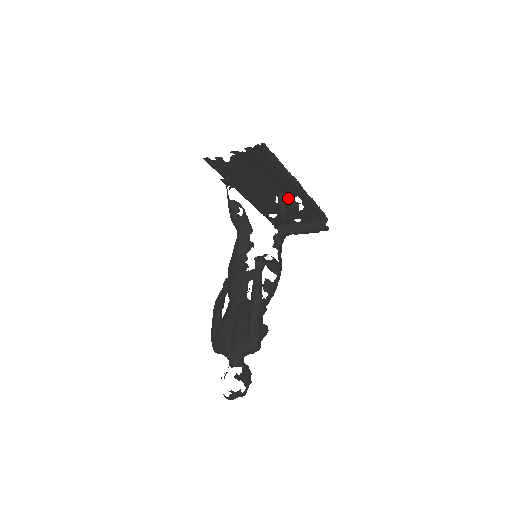
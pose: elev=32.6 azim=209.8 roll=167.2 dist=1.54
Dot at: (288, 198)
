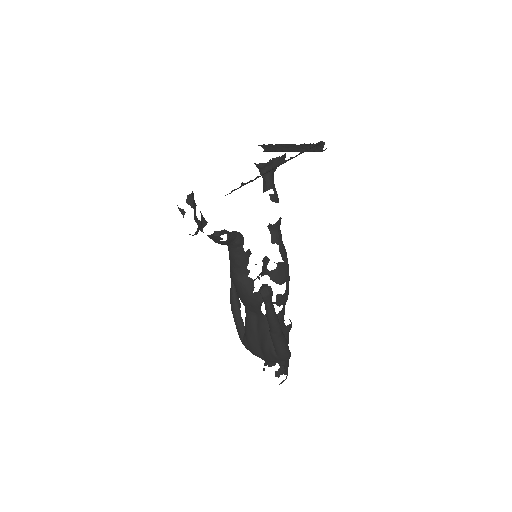
Dot at: (270, 163)
